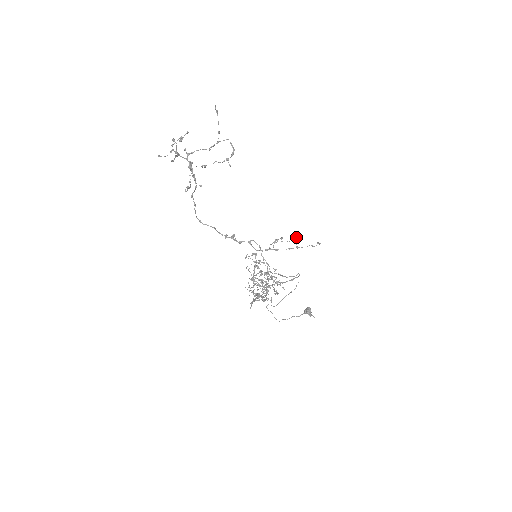
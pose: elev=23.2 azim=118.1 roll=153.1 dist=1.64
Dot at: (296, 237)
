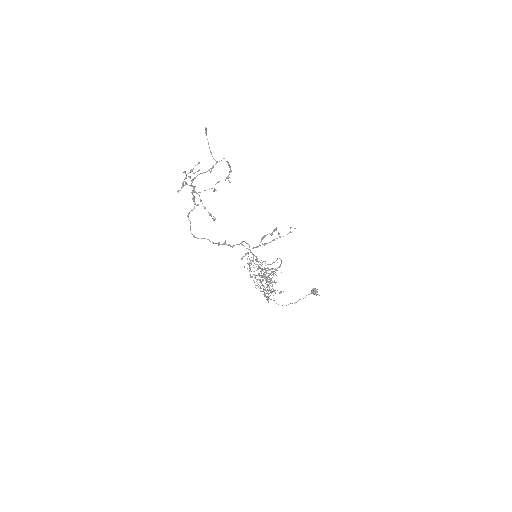
Dot at: (276, 228)
